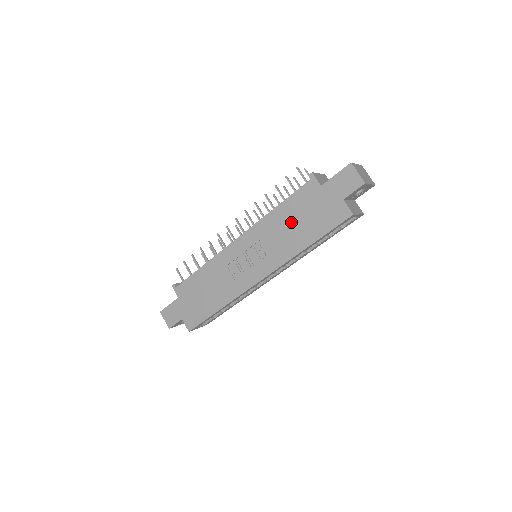
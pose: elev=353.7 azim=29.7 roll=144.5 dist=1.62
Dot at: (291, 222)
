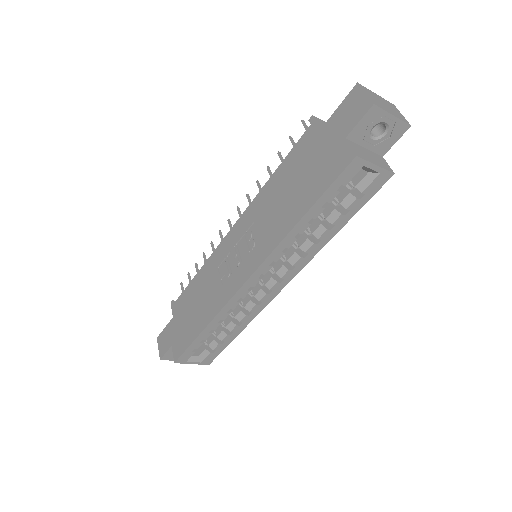
Dot at: (284, 190)
